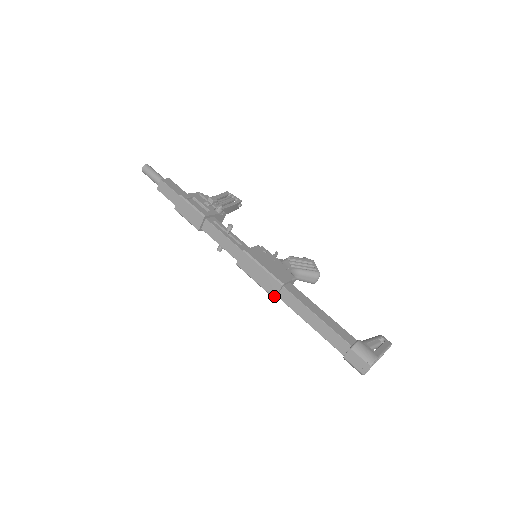
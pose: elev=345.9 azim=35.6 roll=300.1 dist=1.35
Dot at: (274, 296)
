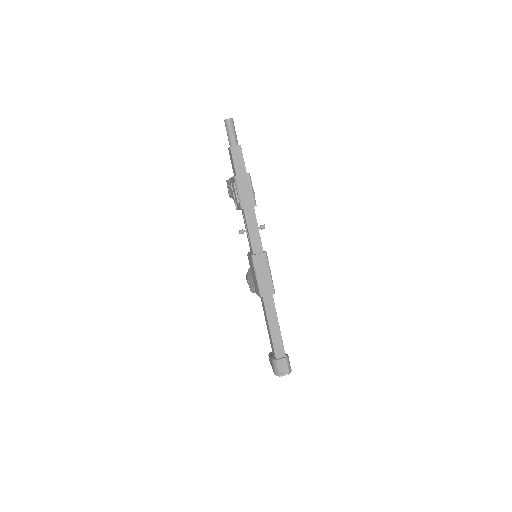
Dot at: (263, 296)
